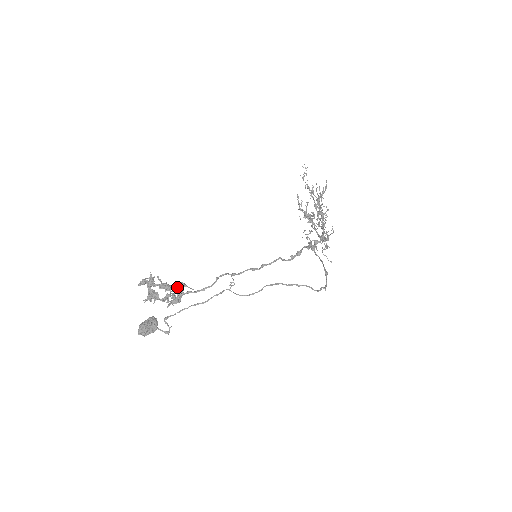
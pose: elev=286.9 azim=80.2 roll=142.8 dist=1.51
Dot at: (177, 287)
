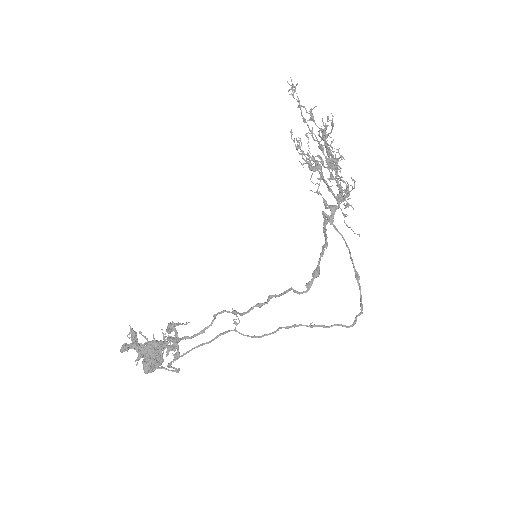
Dot at: (169, 331)
